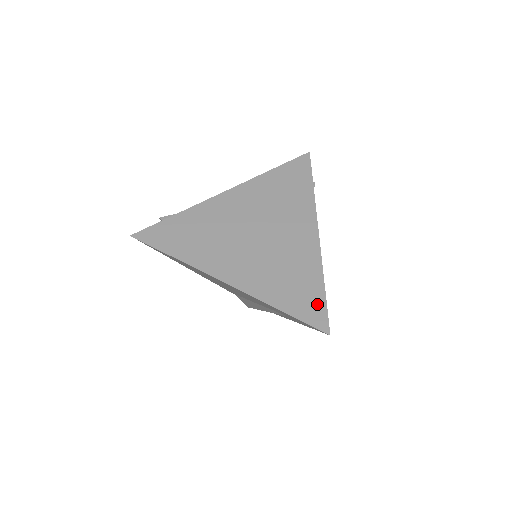
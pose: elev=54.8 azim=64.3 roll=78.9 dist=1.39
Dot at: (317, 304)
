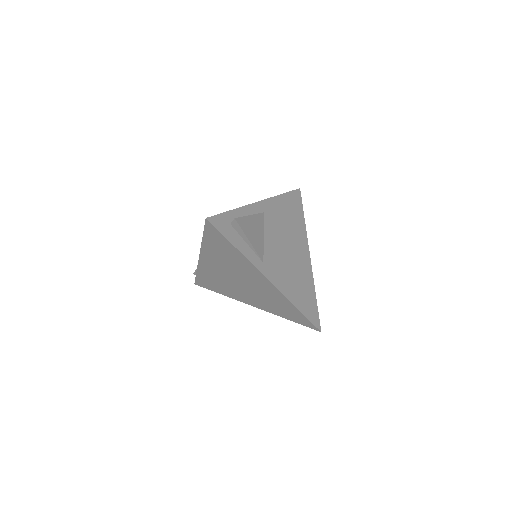
Dot at: (303, 318)
